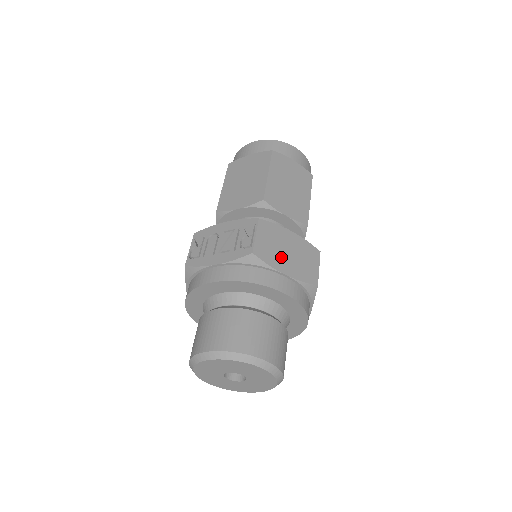
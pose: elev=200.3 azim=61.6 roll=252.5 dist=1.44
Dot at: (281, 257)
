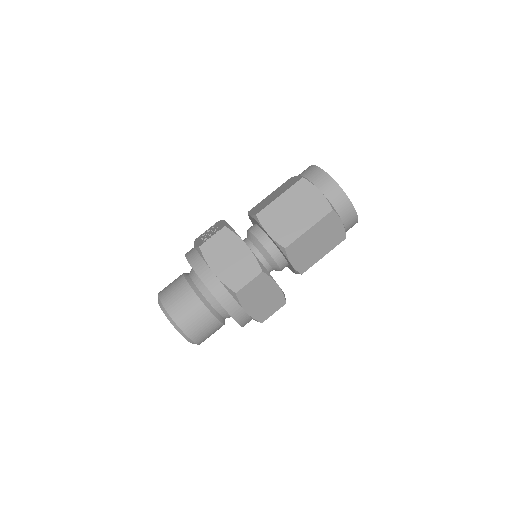
Dot at: (220, 259)
